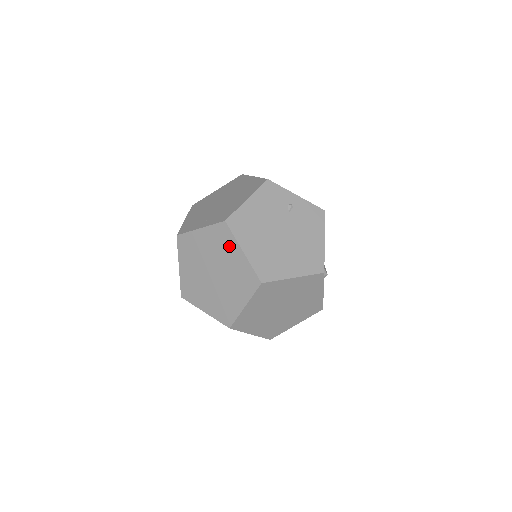
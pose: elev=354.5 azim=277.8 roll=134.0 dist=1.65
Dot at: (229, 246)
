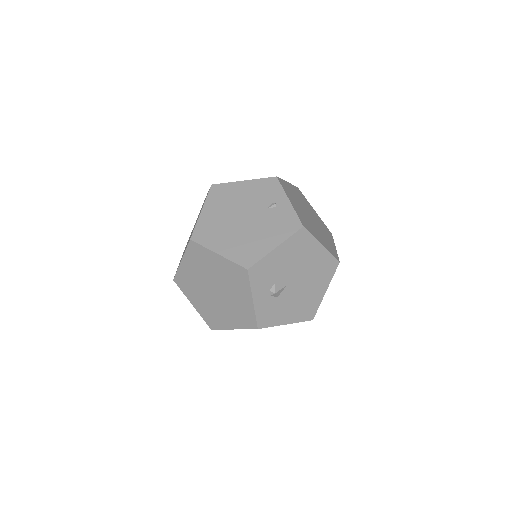
Dot at: occluded
